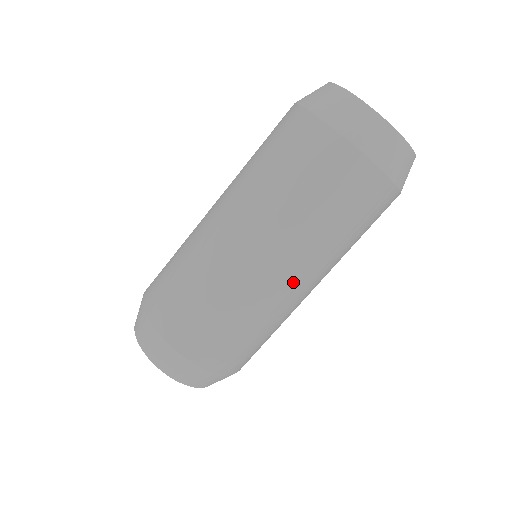
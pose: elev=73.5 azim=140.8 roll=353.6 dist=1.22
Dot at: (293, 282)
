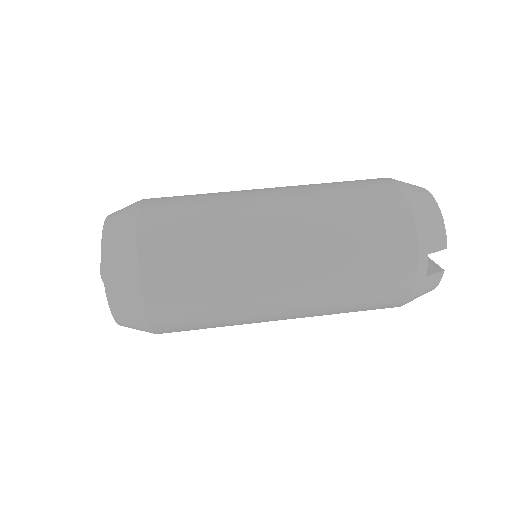
Dot at: (275, 214)
